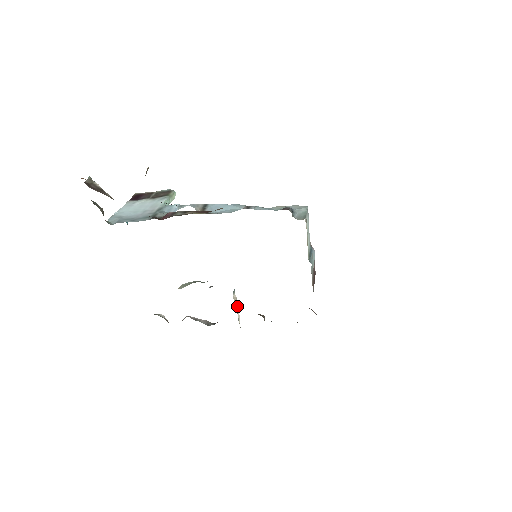
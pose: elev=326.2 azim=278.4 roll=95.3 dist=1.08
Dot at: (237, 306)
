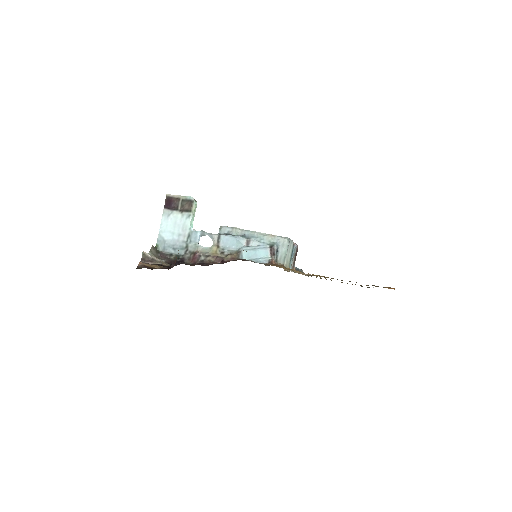
Dot at: occluded
